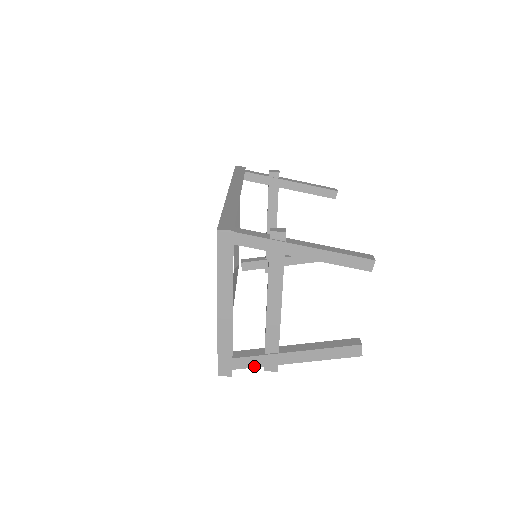
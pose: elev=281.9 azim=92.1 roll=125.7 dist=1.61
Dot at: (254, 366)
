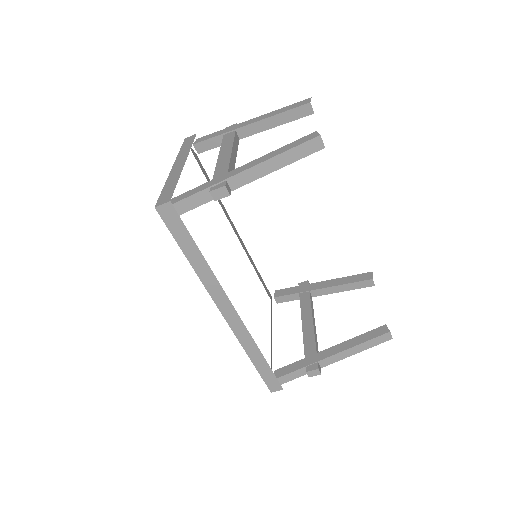
Dot at: occluded
